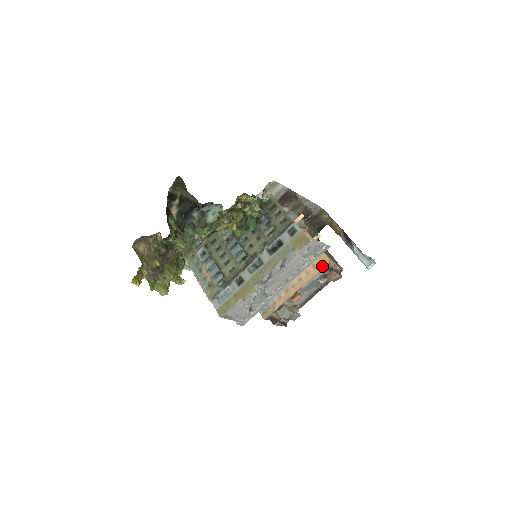
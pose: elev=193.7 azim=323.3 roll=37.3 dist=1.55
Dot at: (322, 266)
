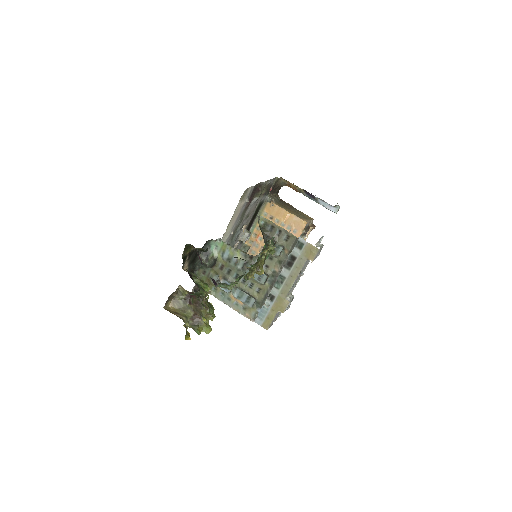
Dot at: (301, 230)
